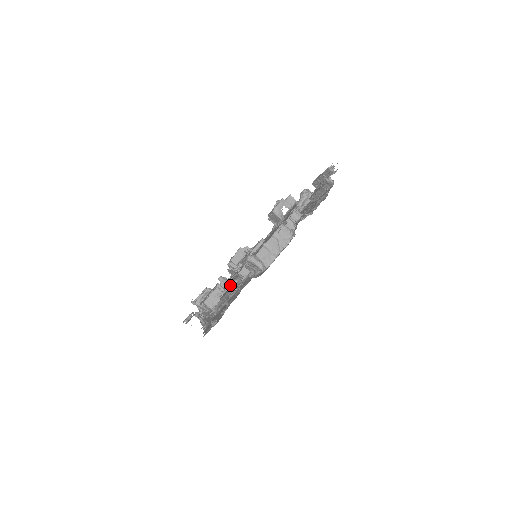
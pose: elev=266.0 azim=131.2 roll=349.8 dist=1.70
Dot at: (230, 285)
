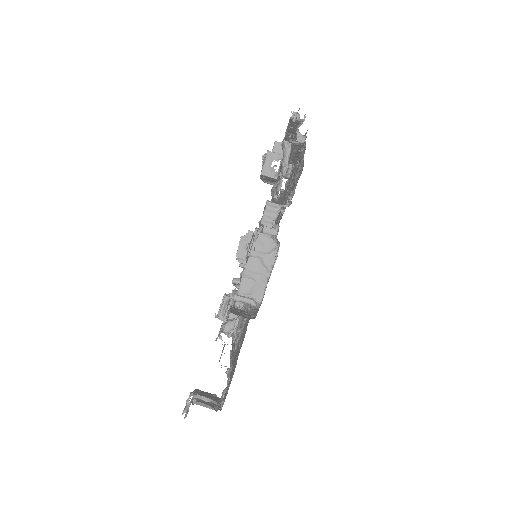
Dot at: occluded
